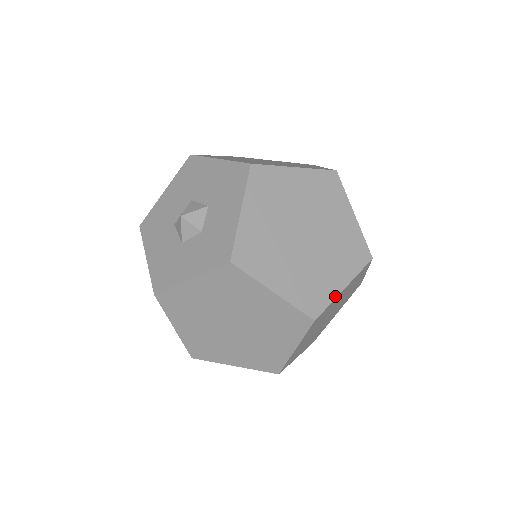
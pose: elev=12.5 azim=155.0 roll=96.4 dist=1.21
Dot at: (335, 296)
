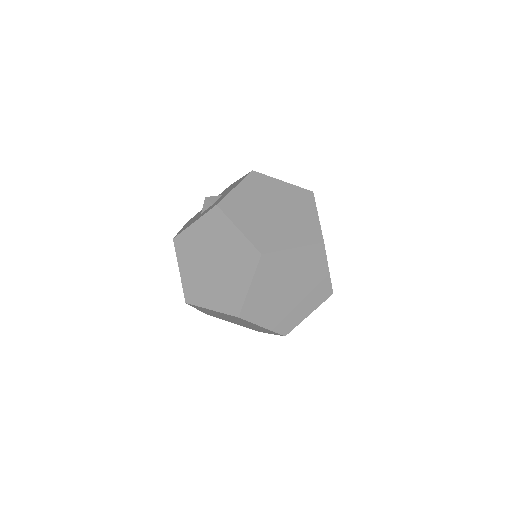
Dot at: (284, 249)
